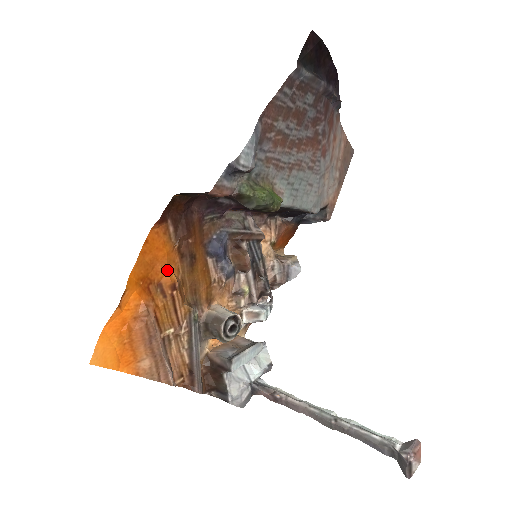
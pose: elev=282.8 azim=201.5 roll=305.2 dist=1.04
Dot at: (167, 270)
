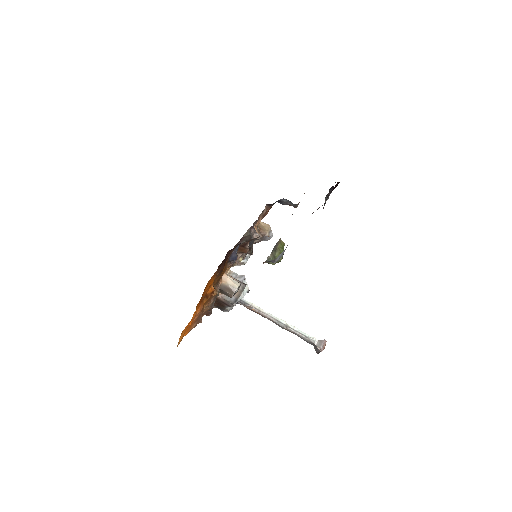
Dot at: (210, 287)
